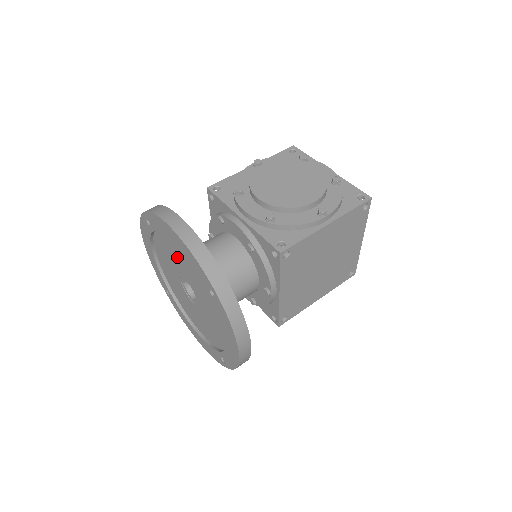
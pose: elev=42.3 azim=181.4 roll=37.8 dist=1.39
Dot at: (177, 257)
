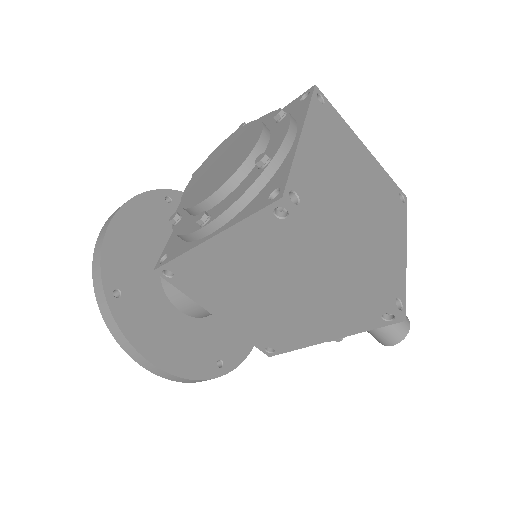
Dot at: occluded
